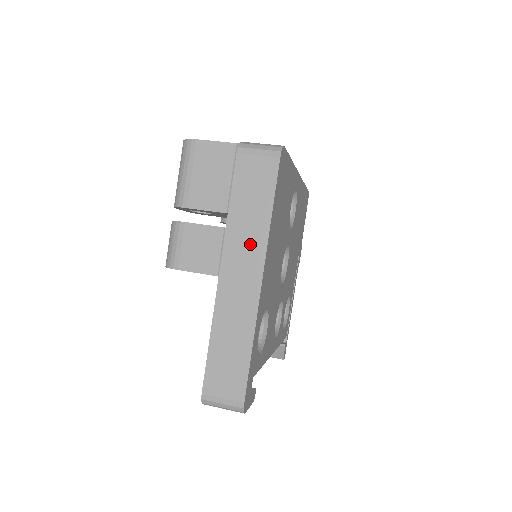
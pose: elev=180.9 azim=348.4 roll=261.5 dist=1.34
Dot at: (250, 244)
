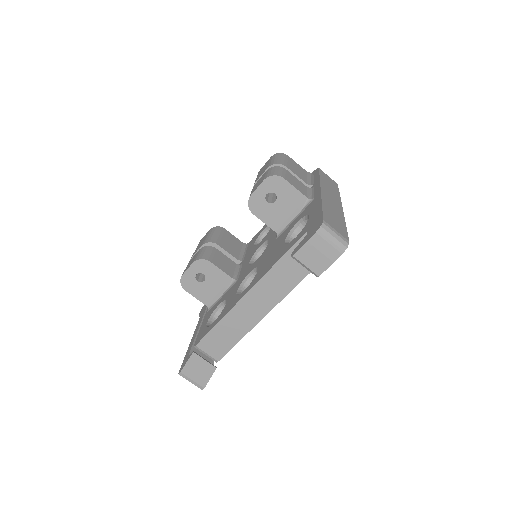
Dot at: (333, 194)
